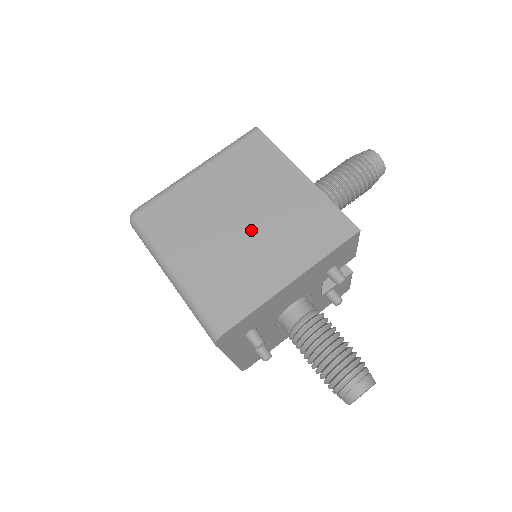
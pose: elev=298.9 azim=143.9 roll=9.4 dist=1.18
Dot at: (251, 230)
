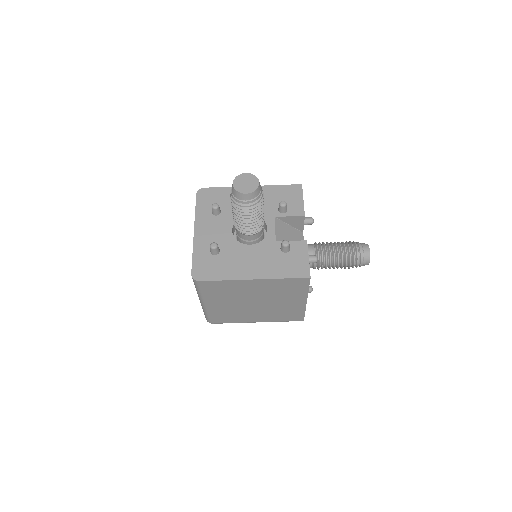
Dot at: (264, 303)
